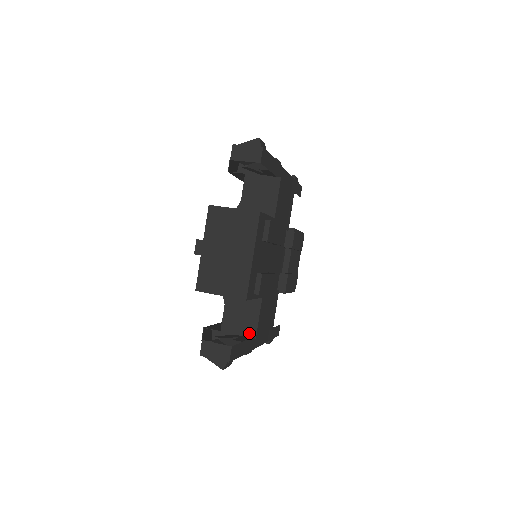
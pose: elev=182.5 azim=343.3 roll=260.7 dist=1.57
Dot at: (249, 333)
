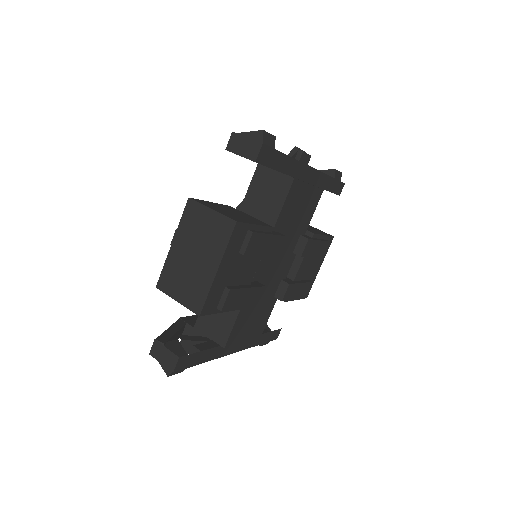
Dot at: (219, 340)
